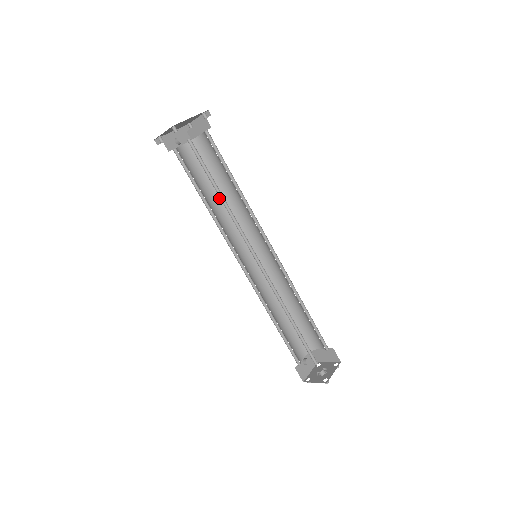
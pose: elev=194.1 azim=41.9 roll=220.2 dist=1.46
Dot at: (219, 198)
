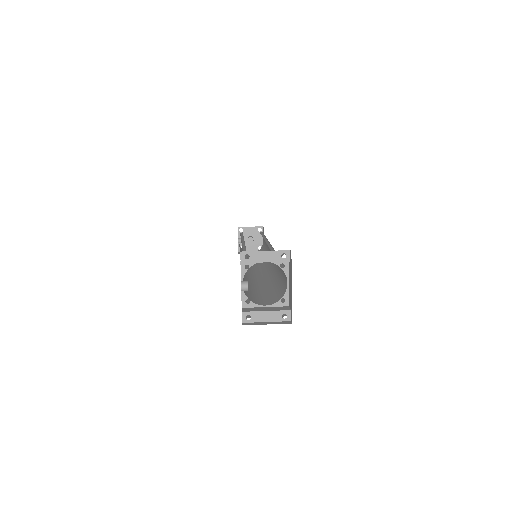
Dot at: occluded
